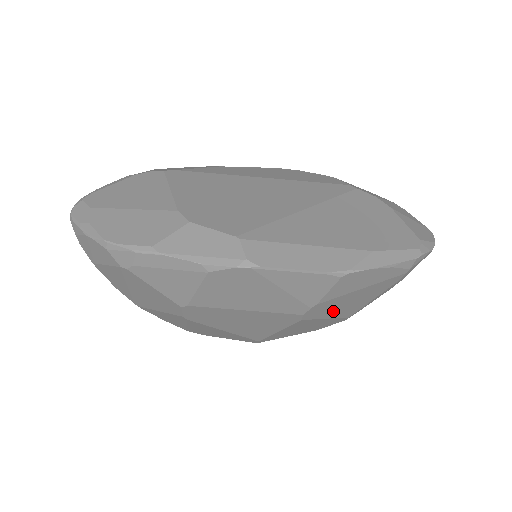
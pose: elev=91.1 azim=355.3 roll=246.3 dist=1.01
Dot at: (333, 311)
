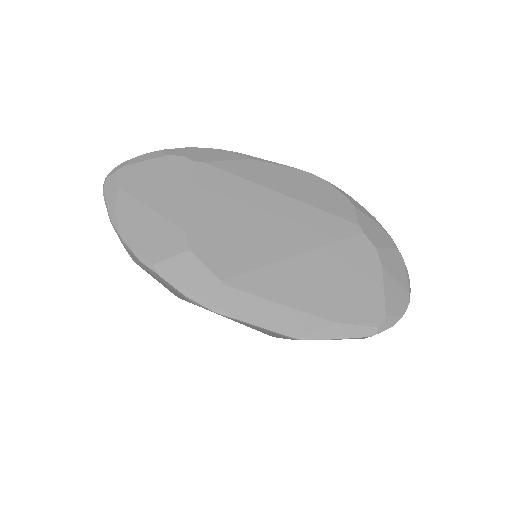
Dot at: occluded
